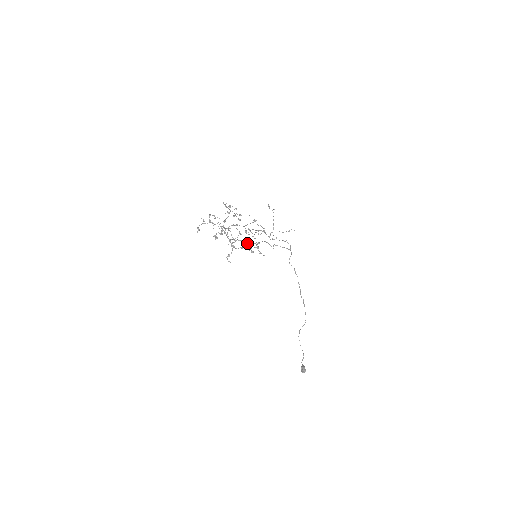
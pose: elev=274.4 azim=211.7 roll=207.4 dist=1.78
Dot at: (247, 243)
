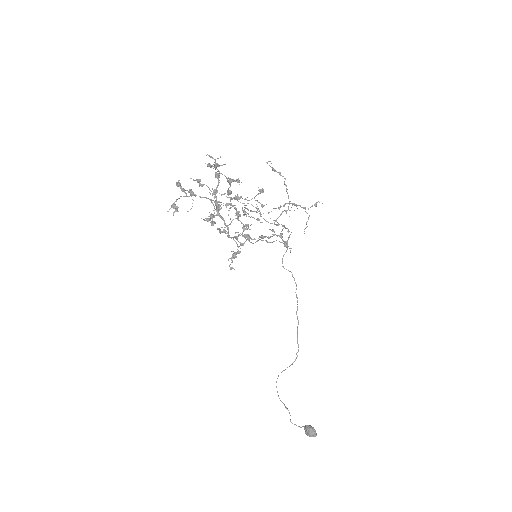
Dot at: occluded
